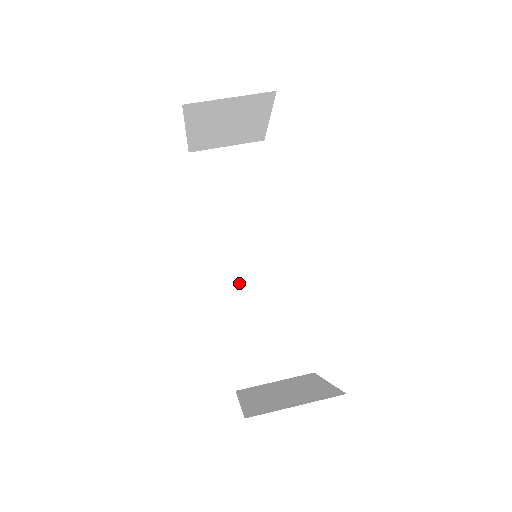
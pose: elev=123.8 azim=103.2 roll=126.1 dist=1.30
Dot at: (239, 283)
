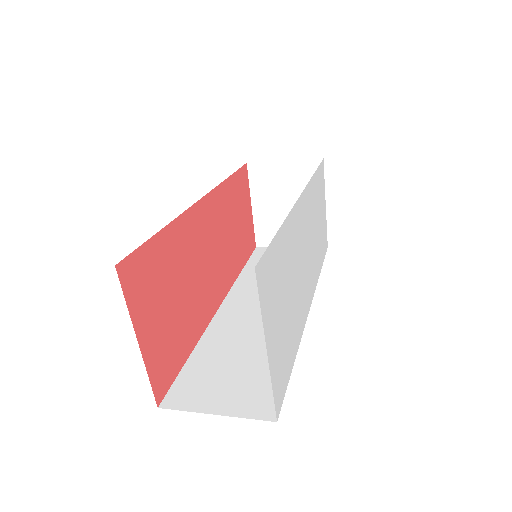
Dot at: (239, 320)
